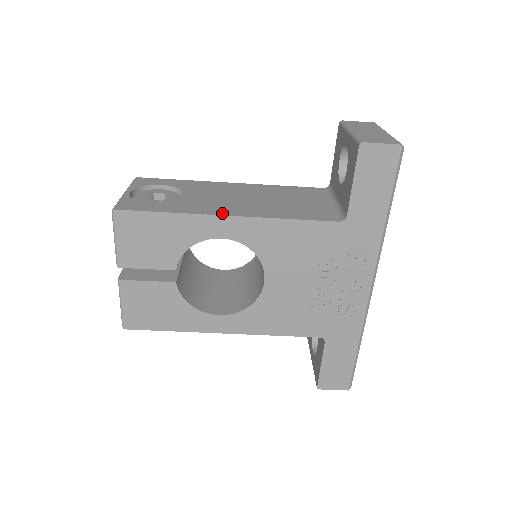
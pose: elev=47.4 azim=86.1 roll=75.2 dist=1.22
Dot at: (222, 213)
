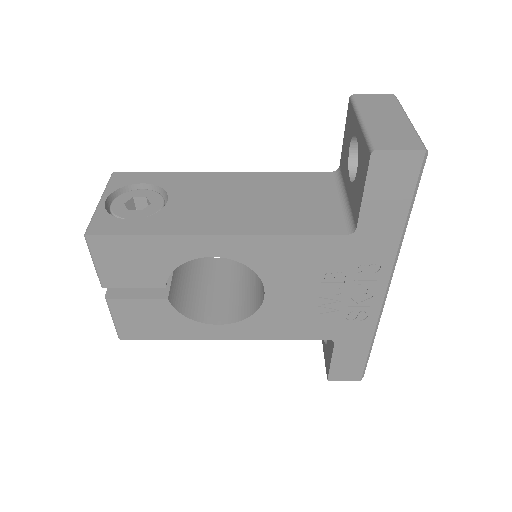
Dot at: (210, 231)
